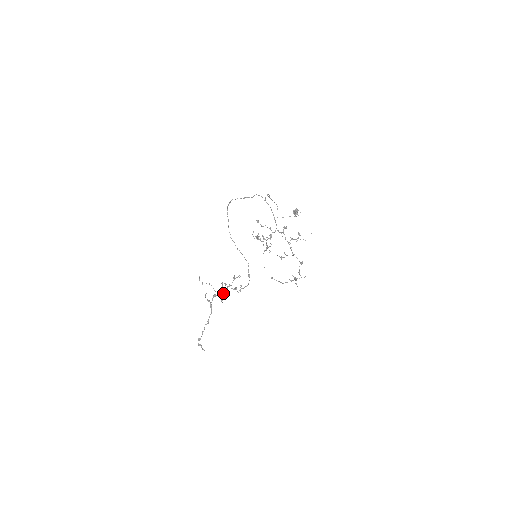
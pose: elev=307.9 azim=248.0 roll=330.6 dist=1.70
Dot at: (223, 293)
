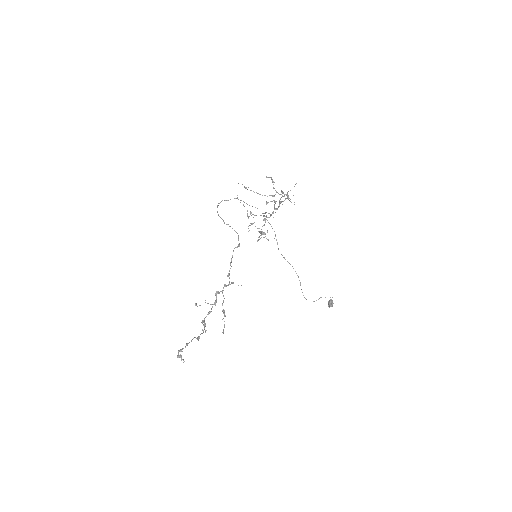
Dot at: (224, 321)
